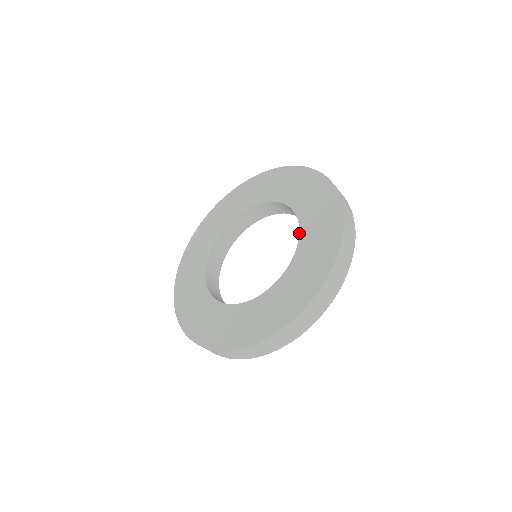
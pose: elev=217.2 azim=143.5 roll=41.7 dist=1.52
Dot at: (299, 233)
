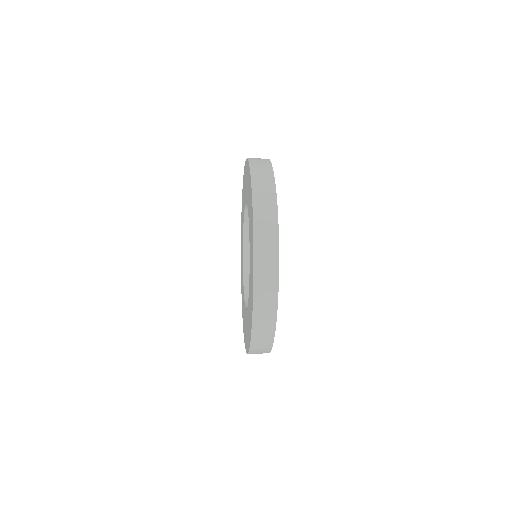
Dot at: occluded
